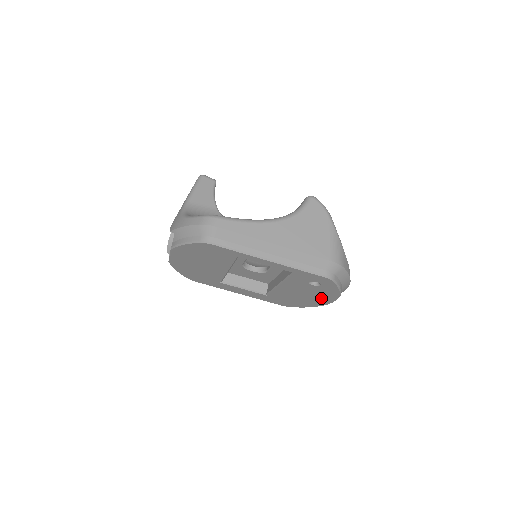
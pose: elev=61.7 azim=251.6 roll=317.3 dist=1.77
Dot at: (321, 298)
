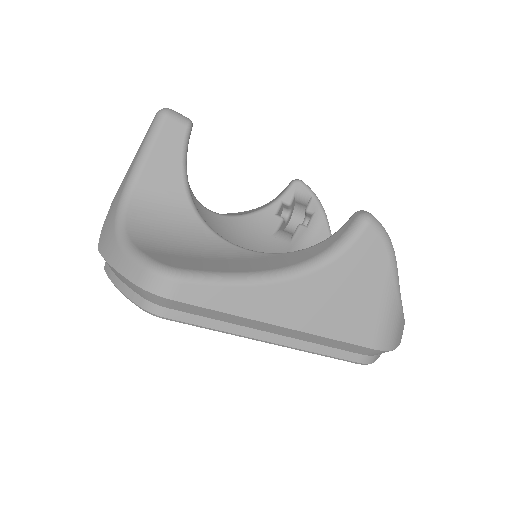
Dot at: occluded
